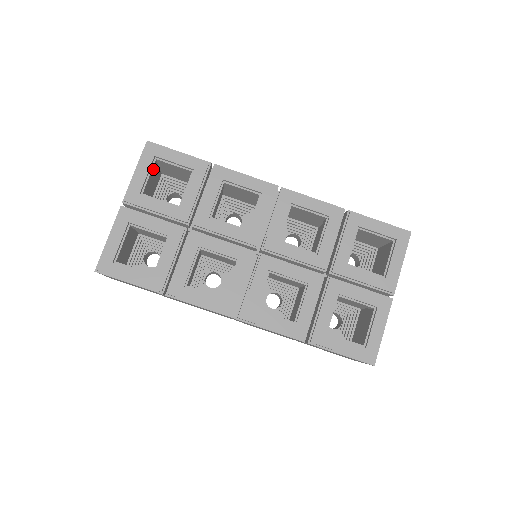
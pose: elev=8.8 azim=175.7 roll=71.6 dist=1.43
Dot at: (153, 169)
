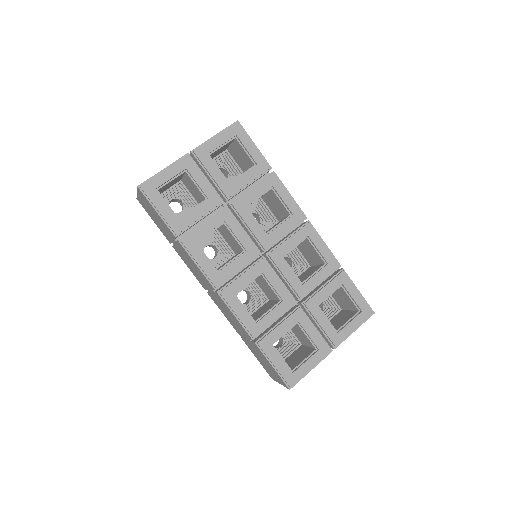
Dot at: (228, 143)
